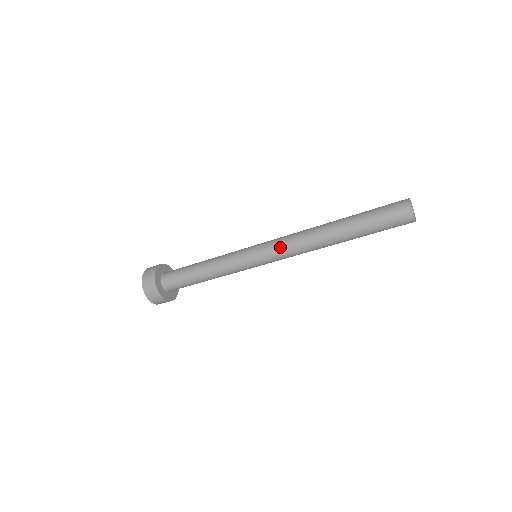
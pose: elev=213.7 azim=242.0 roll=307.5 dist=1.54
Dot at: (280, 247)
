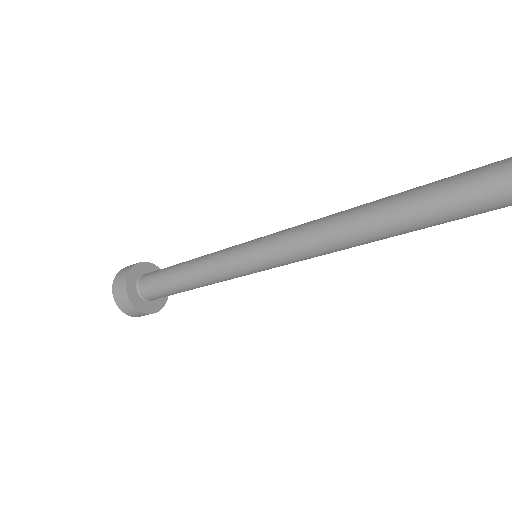
Dot at: (285, 237)
